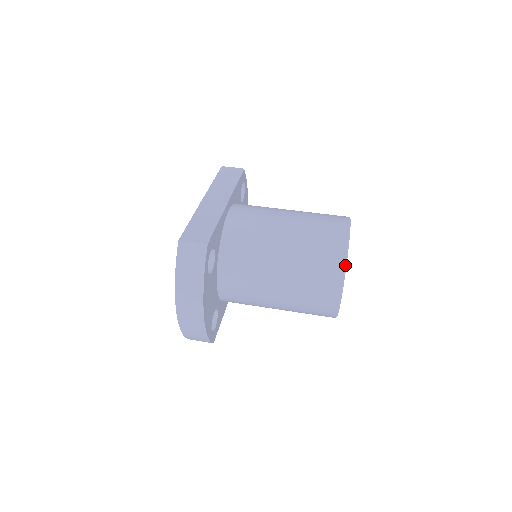
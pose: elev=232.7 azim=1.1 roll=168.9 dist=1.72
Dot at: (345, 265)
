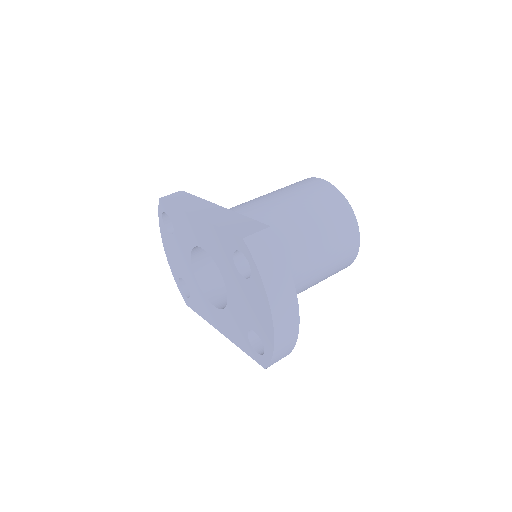
Dot at: occluded
